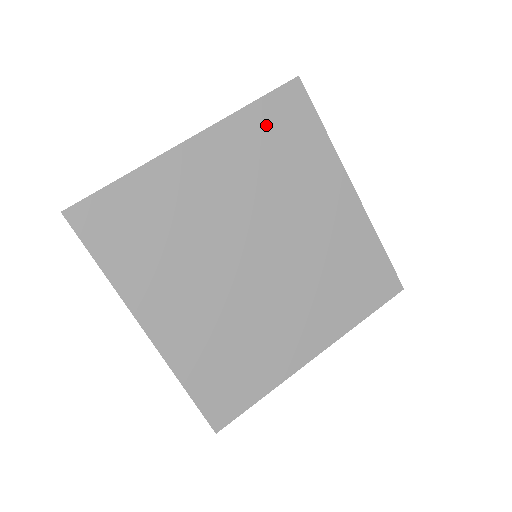
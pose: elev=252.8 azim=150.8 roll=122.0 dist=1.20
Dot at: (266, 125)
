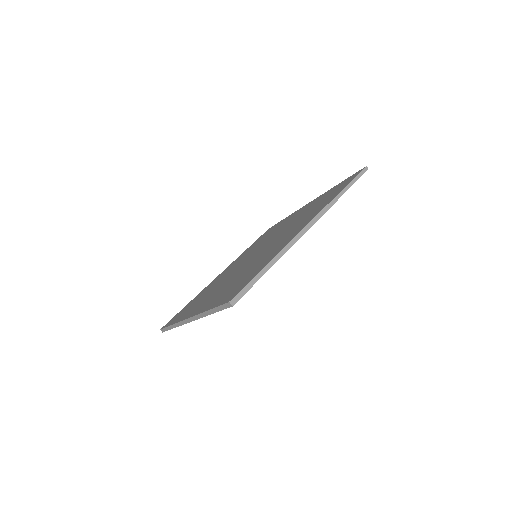
Dot at: occluded
